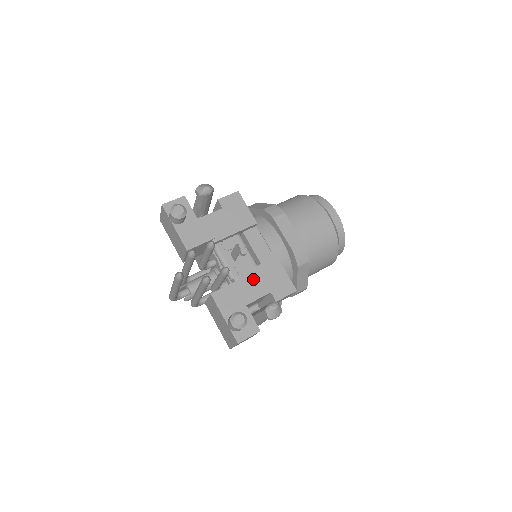
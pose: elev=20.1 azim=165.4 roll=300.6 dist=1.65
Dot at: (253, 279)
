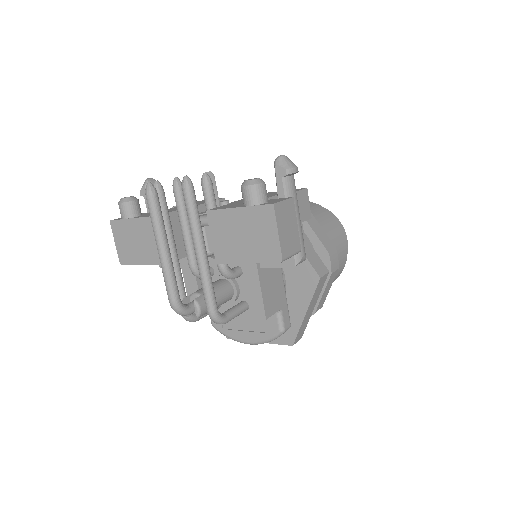
Dot at: occluded
